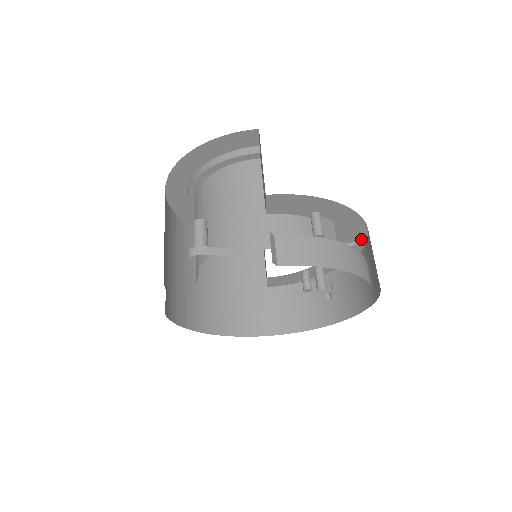
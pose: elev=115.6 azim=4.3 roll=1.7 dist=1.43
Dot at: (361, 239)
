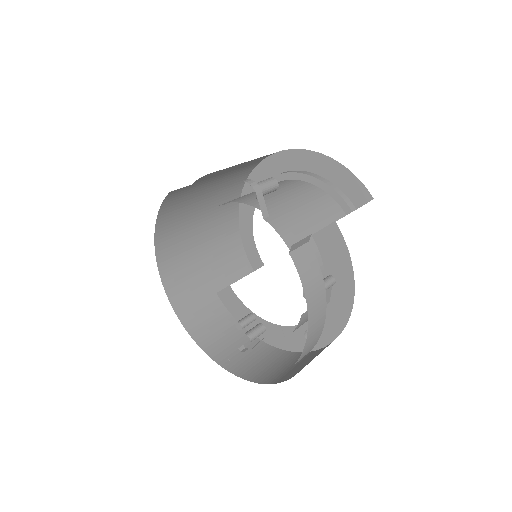
Dot at: (319, 342)
